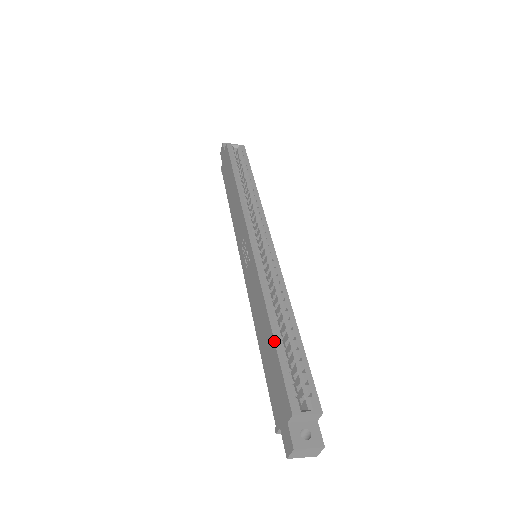
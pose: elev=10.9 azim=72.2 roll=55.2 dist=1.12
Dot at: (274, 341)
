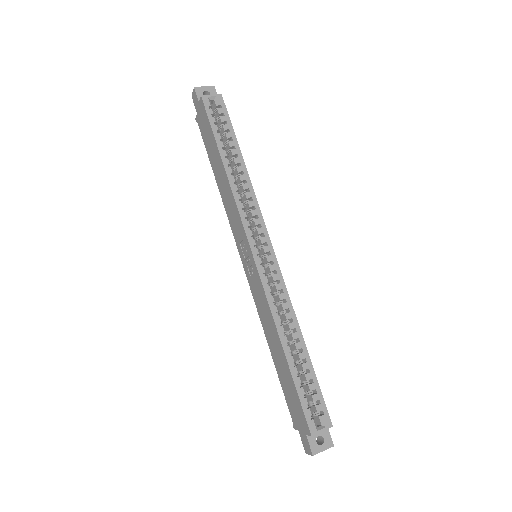
Dot at: (290, 370)
